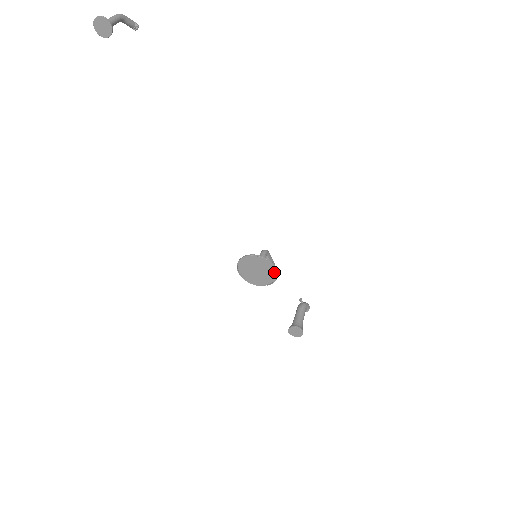
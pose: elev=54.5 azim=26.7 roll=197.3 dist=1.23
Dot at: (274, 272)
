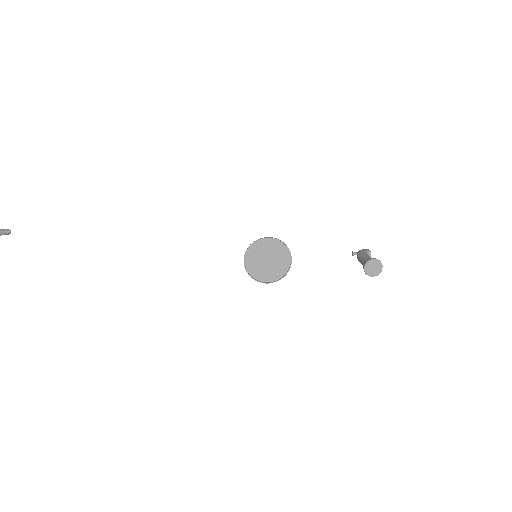
Dot at: (276, 243)
